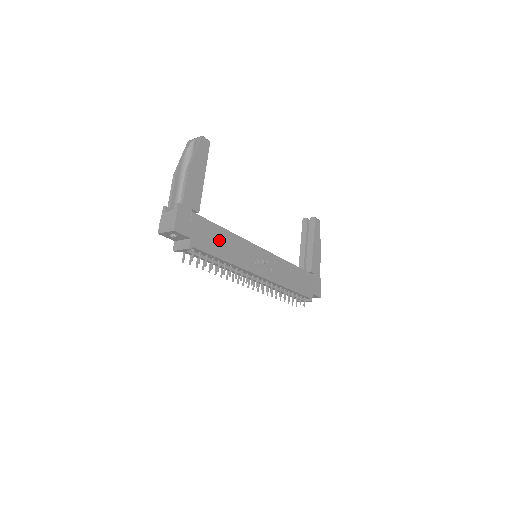
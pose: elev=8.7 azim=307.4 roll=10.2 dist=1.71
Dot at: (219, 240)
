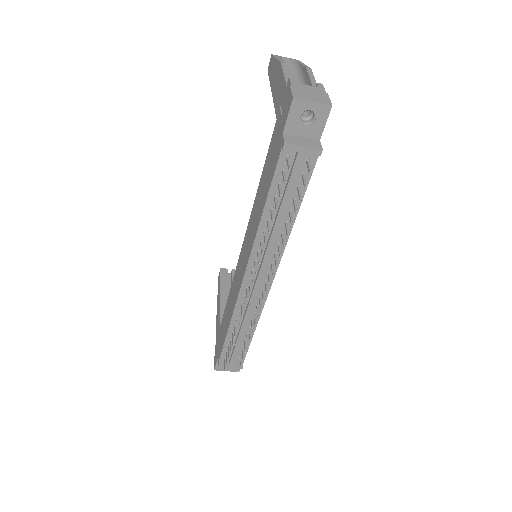
Dot at: occluded
